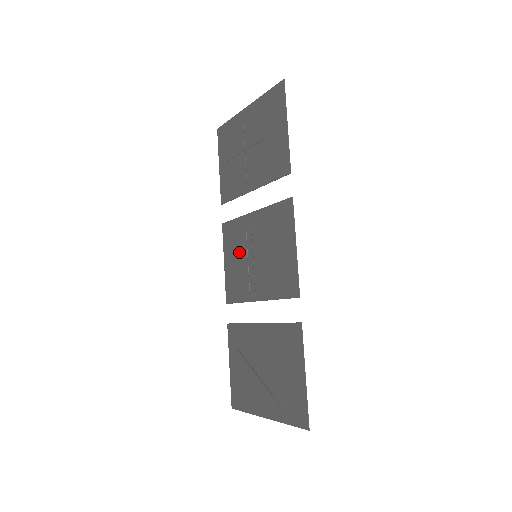
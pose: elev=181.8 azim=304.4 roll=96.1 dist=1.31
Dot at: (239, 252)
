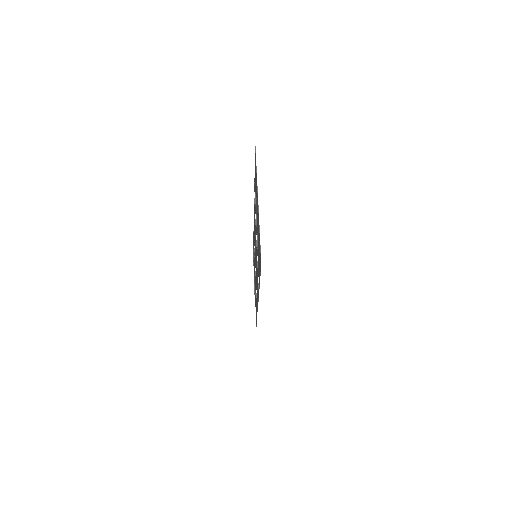
Dot at: occluded
